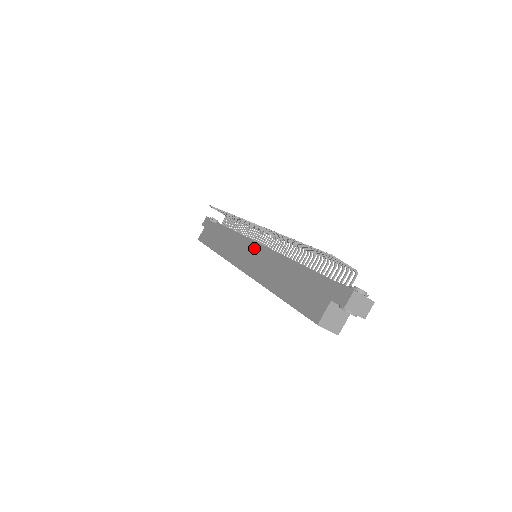
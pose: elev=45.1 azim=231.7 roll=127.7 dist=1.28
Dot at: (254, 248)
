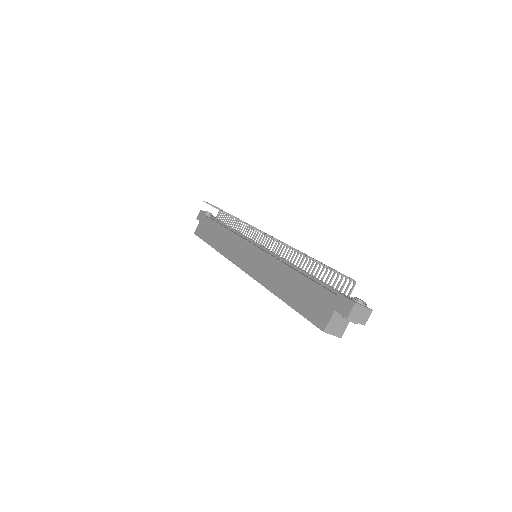
Dot at: (254, 250)
